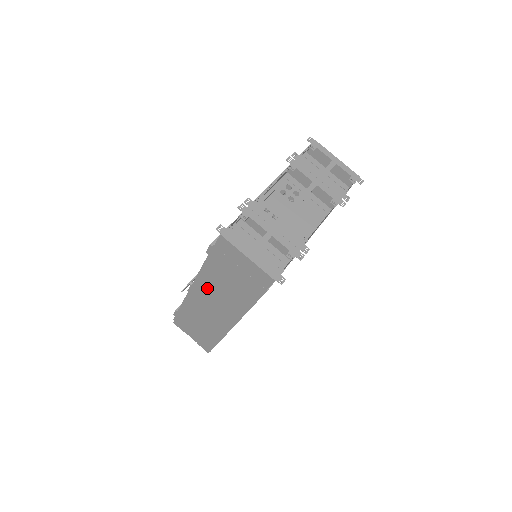
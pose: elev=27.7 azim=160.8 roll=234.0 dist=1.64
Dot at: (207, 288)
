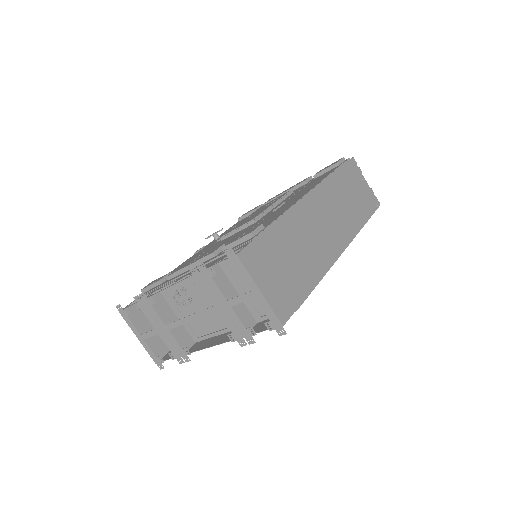
Dot at: occluded
